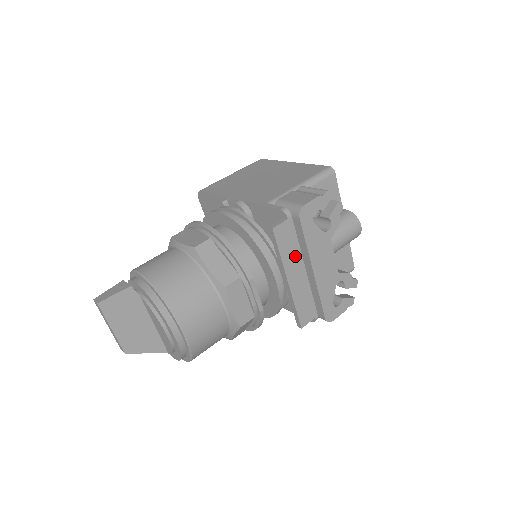
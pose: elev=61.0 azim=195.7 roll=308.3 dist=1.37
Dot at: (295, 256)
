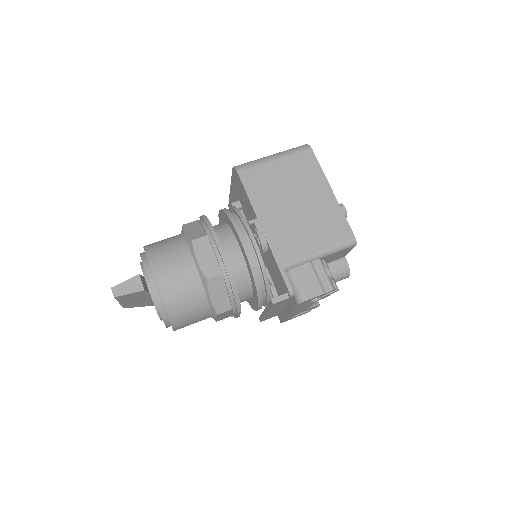
Dot at: (281, 306)
